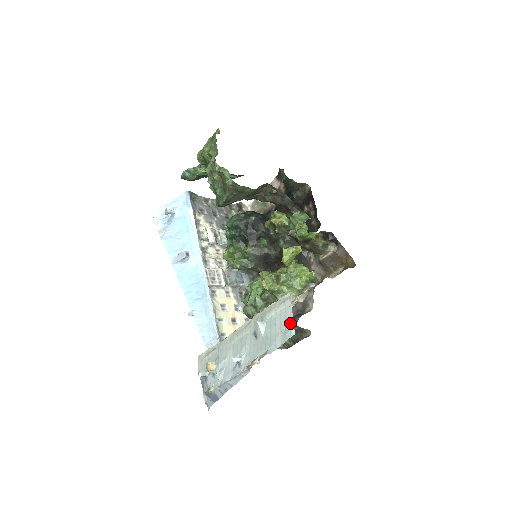
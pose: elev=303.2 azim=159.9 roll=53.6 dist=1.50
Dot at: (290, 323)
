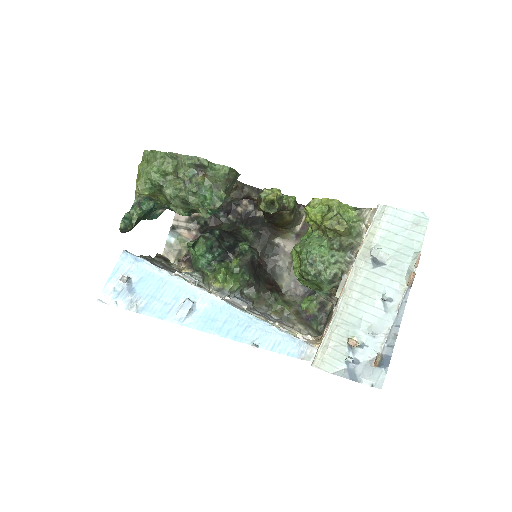
Dot at: (413, 215)
